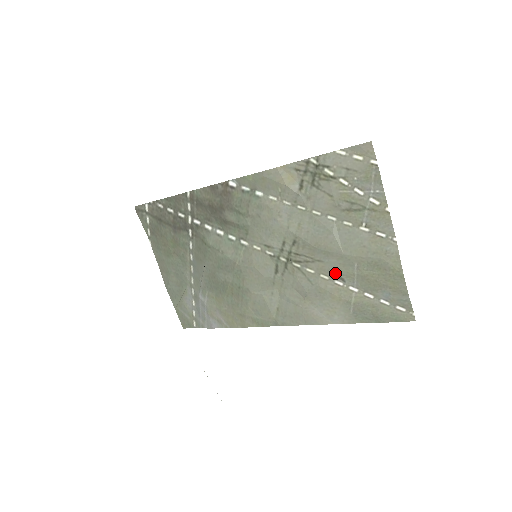
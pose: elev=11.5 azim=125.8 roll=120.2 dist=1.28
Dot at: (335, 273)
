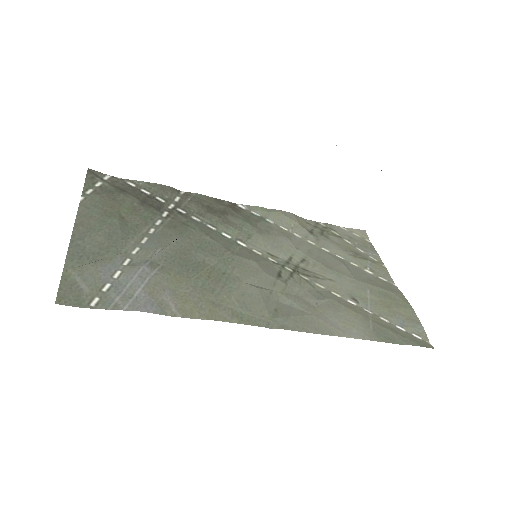
Dot at: (348, 293)
